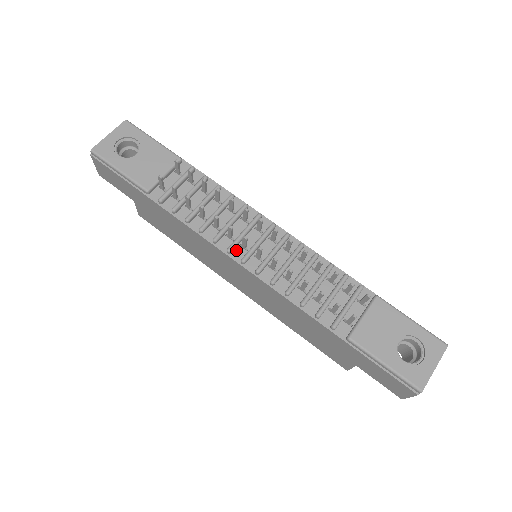
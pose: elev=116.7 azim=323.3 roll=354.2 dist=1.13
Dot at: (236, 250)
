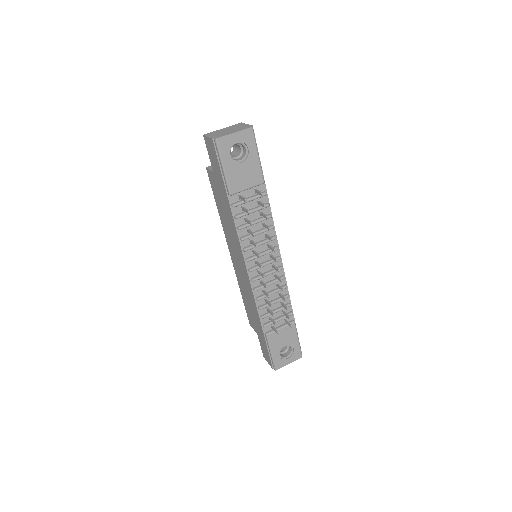
Dot at: (251, 261)
